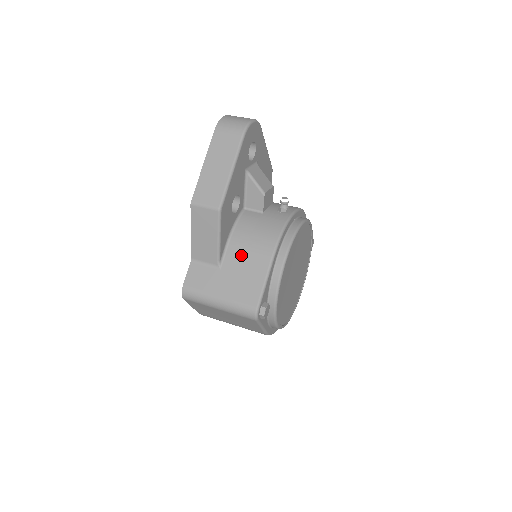
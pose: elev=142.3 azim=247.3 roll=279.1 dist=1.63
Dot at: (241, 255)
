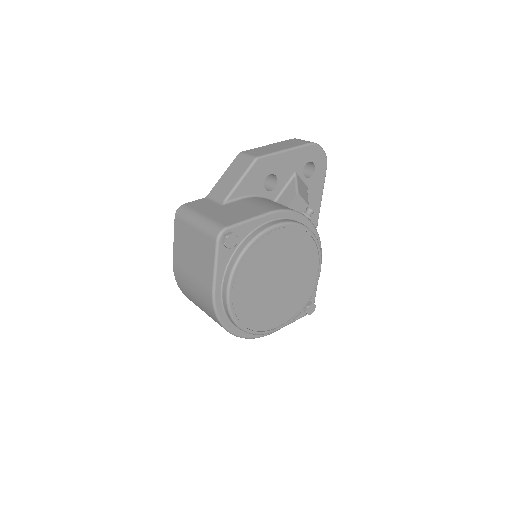
Dot at: (246, 205)
